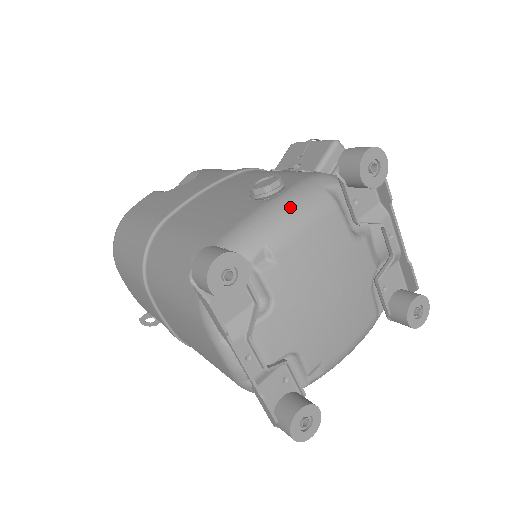
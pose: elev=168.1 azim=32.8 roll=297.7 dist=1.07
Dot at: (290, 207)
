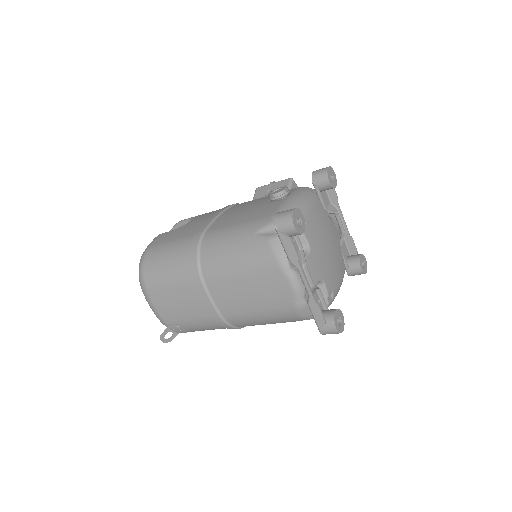
Dot at: (301, 198)
